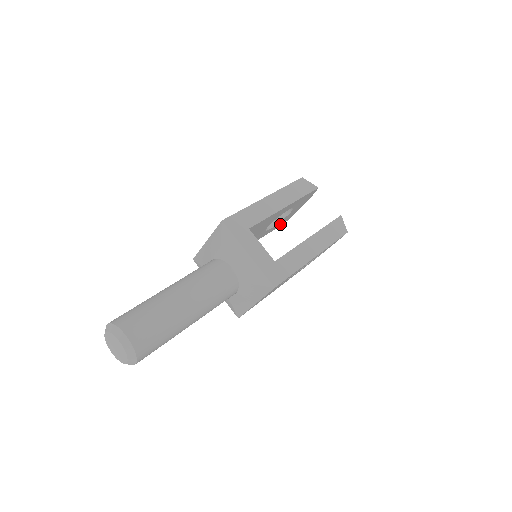
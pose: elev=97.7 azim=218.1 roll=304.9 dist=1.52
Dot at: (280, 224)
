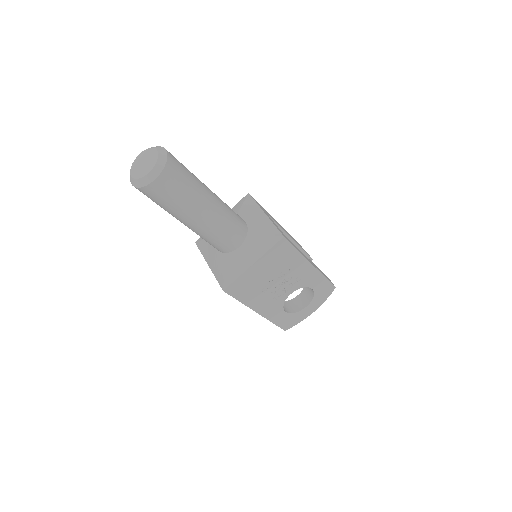
Dot at: occluded
